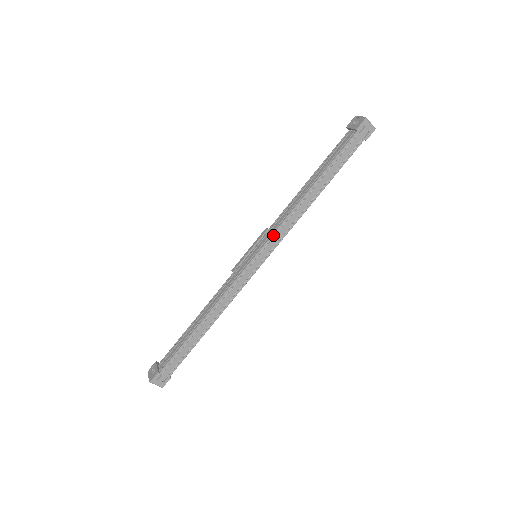
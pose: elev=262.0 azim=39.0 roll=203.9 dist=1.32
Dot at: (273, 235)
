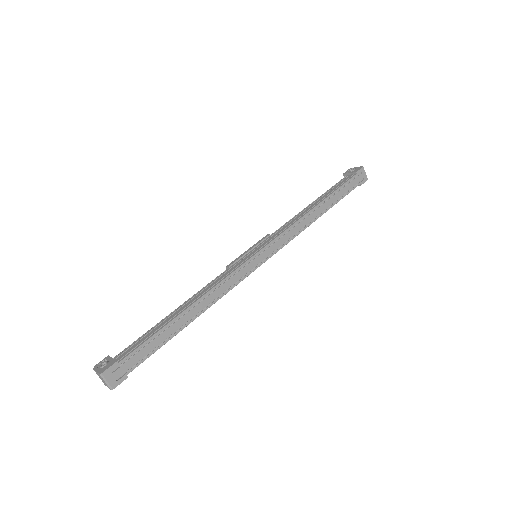
Dot at: (280, 236)
